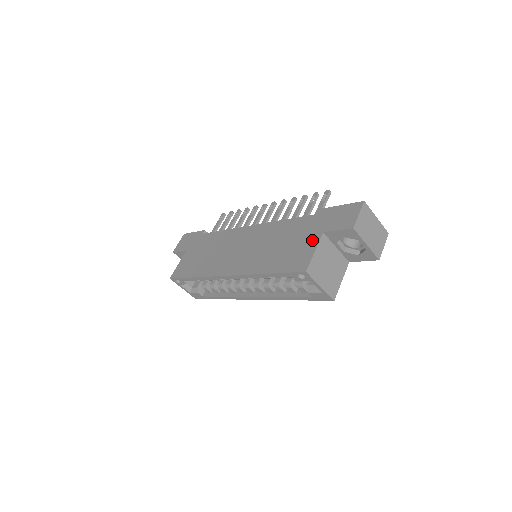
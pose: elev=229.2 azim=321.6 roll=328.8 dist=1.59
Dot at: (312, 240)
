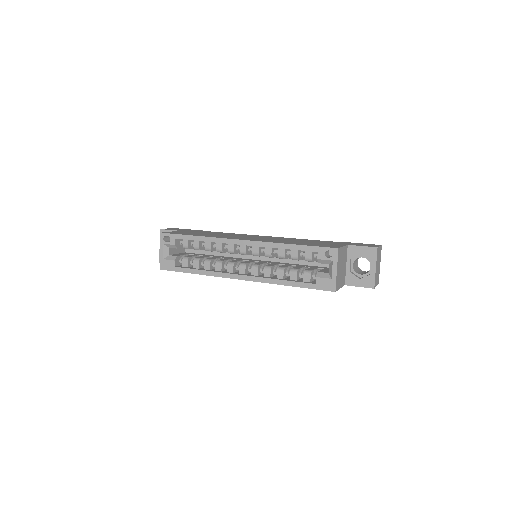
Dot at: (338, 244)
